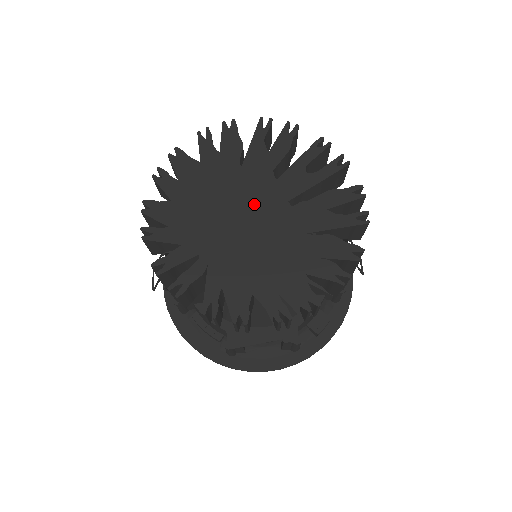
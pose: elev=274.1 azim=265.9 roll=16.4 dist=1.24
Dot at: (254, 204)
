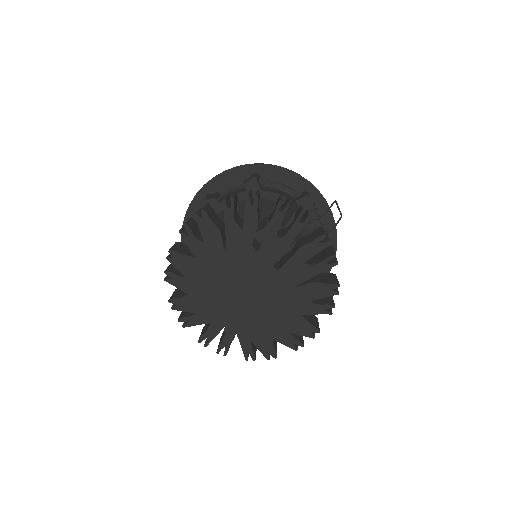
Dot at: (249, 277)
